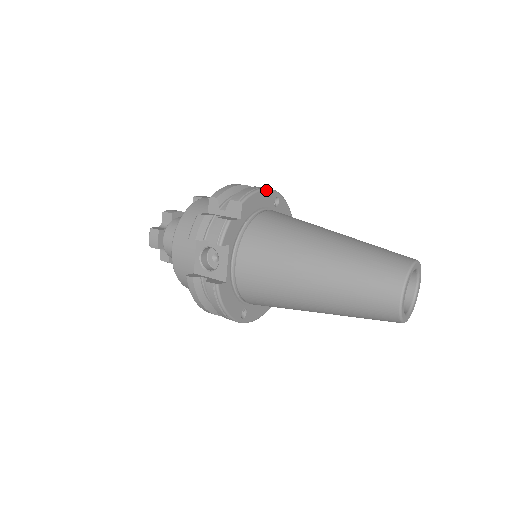
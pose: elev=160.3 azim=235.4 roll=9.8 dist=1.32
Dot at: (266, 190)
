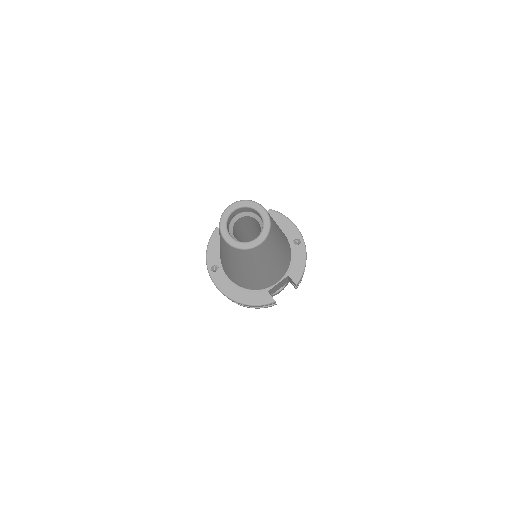
Dot at: (294, 225)
